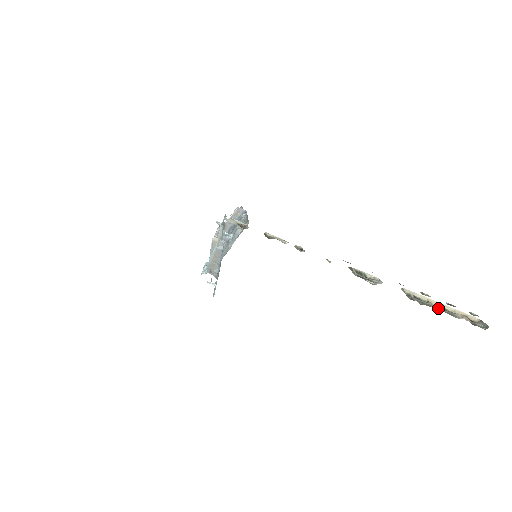
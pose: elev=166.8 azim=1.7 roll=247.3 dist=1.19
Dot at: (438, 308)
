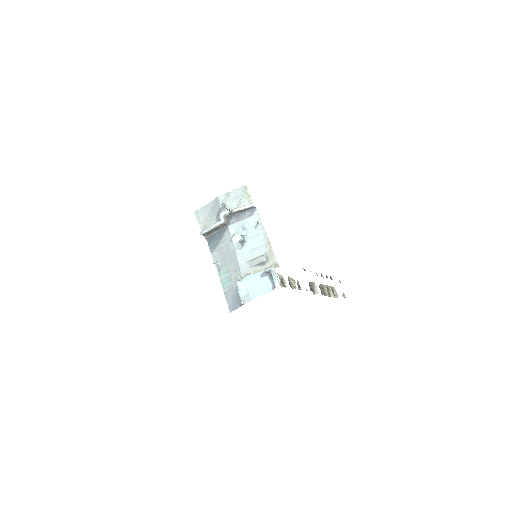
Dot at: (328, 294)
